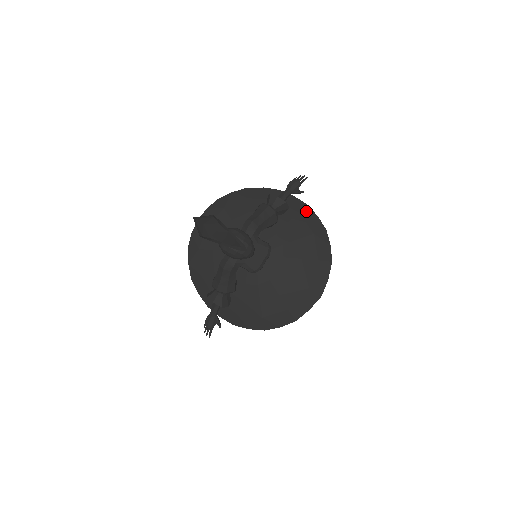
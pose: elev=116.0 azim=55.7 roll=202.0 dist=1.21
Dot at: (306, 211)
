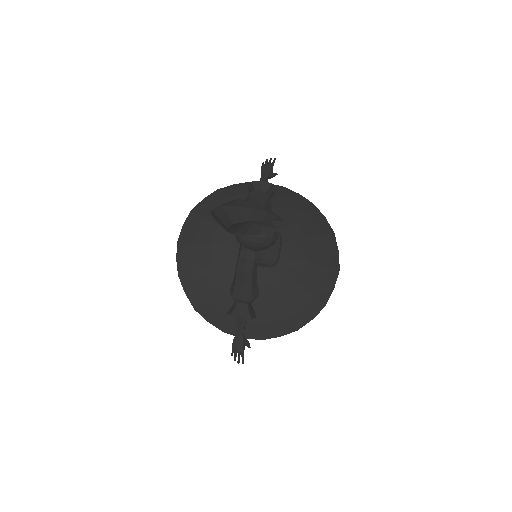
Dot at: (287, 193)
